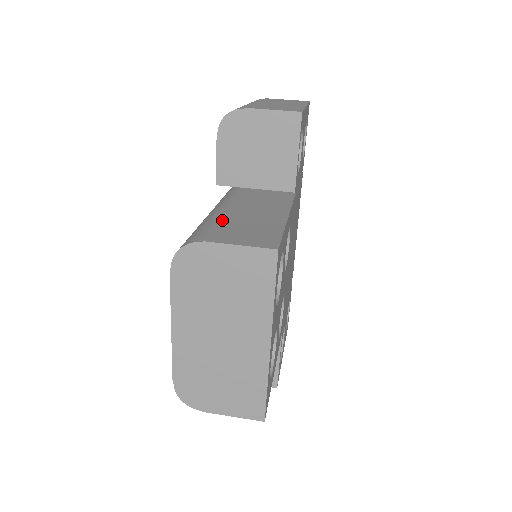
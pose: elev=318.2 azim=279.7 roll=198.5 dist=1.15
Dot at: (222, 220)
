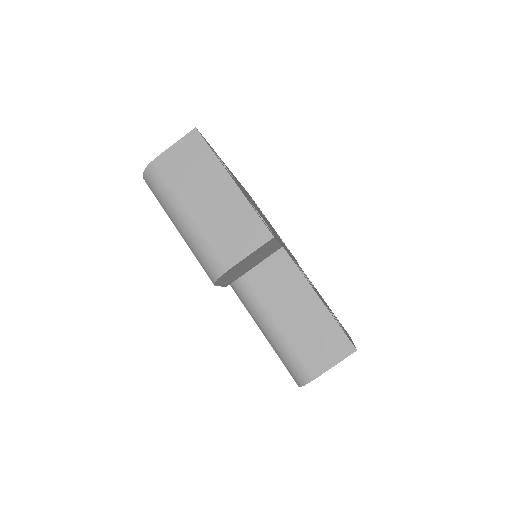
Dot at: (293, 340)
